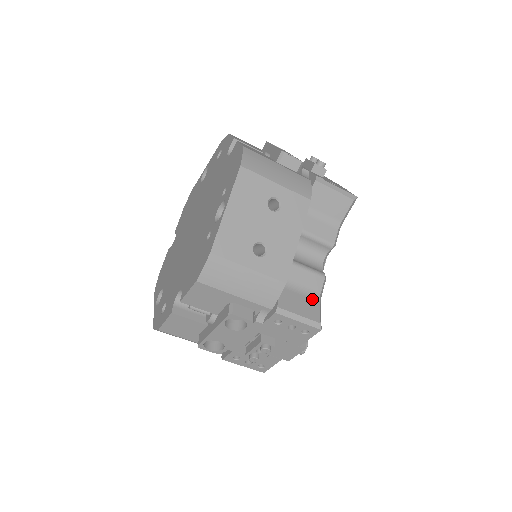
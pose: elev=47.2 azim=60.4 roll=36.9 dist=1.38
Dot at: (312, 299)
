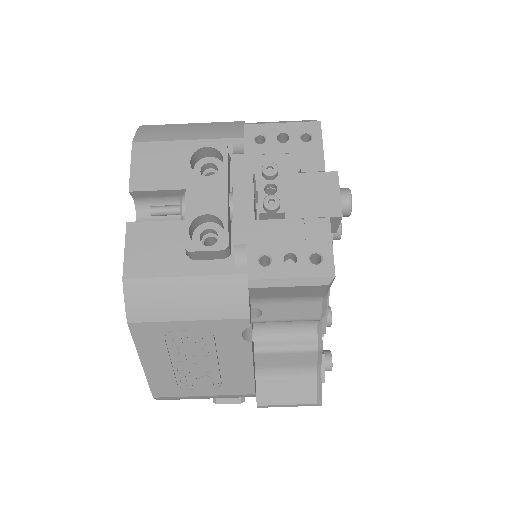
Dot at: occluded
